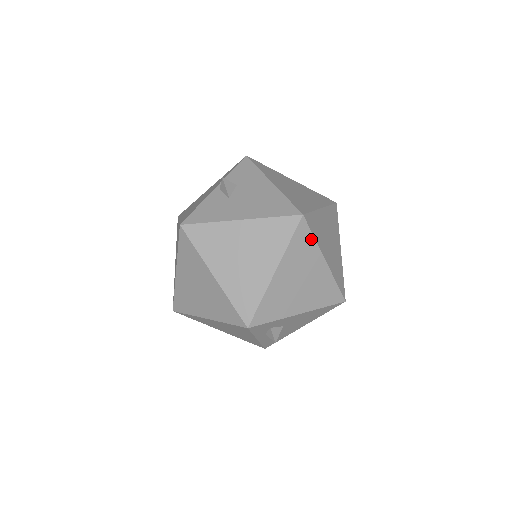
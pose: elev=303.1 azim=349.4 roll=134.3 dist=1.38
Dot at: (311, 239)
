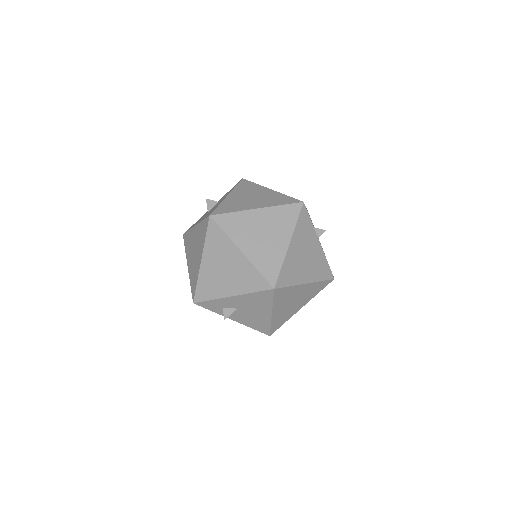
Dot at: (222, 234)
